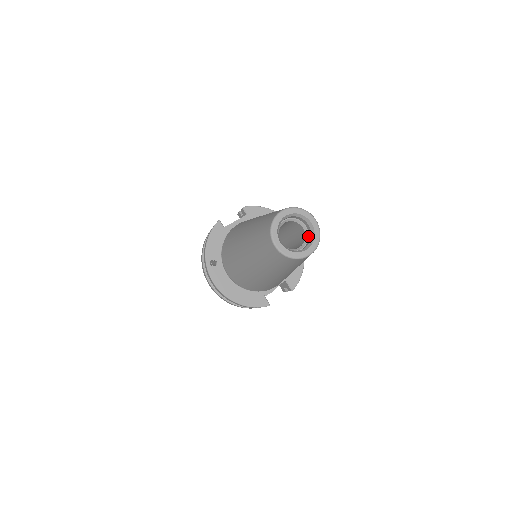
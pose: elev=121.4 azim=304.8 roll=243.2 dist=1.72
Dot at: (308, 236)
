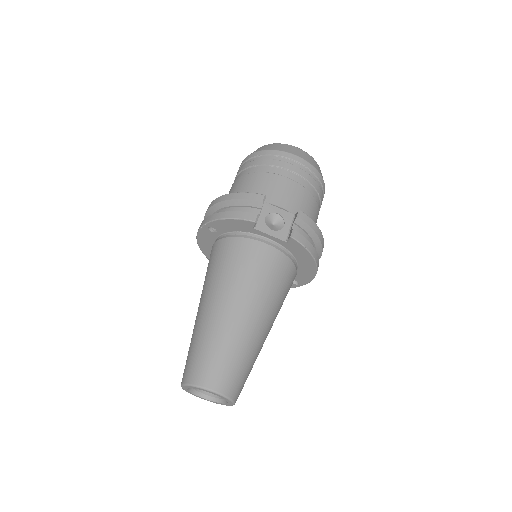
Dot at: occluded
